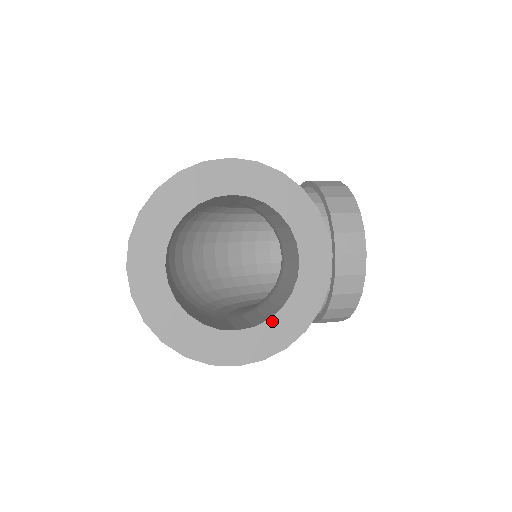
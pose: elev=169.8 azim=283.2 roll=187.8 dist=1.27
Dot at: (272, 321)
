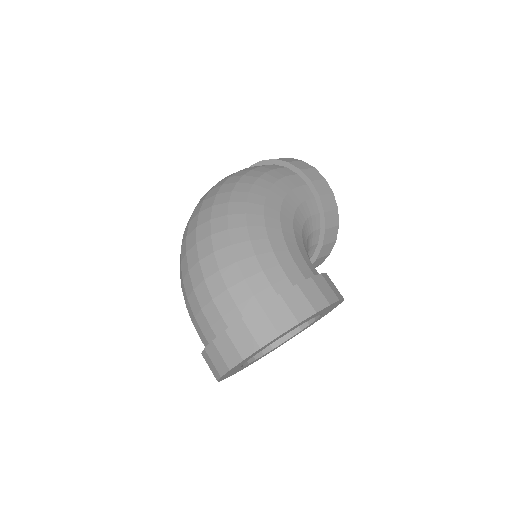
Dot at: (273, 349)
